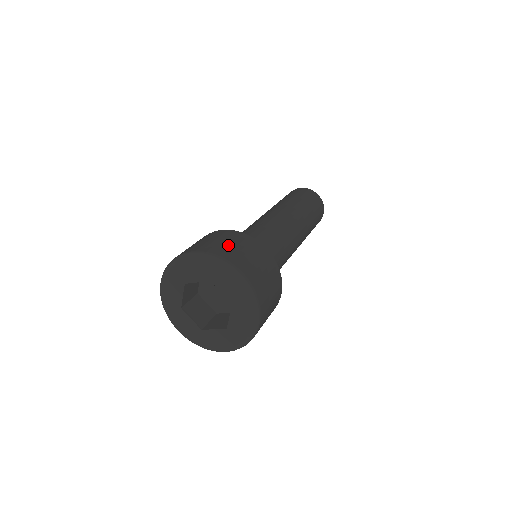
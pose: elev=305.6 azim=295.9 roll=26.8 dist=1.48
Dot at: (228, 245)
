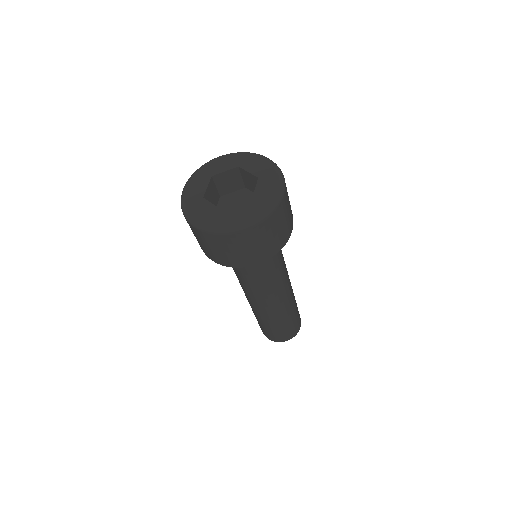
Dot at: occluded
